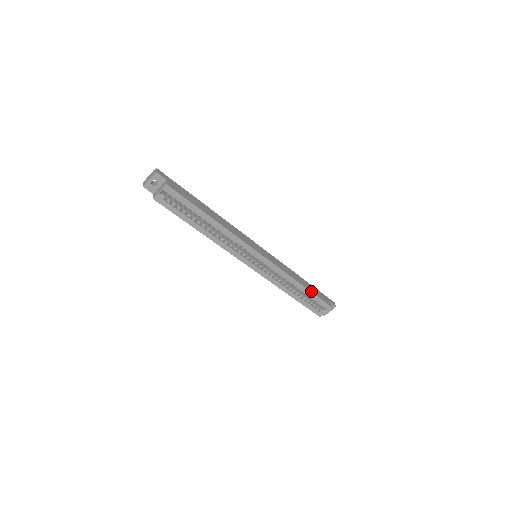
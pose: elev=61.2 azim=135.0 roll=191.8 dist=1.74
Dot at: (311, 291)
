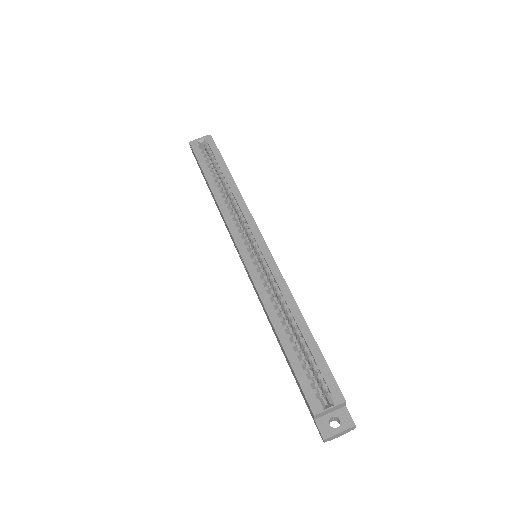
Dot at: (315, 341)
